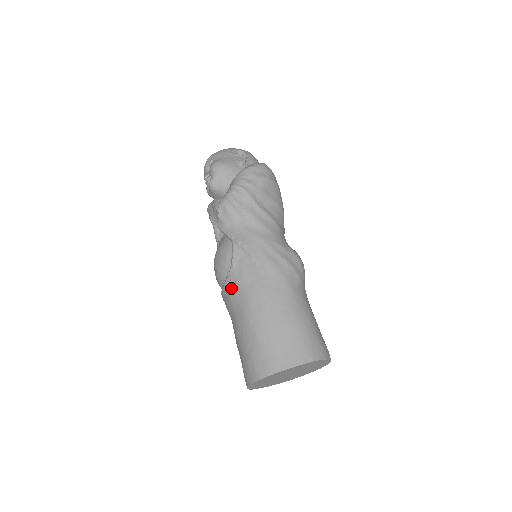
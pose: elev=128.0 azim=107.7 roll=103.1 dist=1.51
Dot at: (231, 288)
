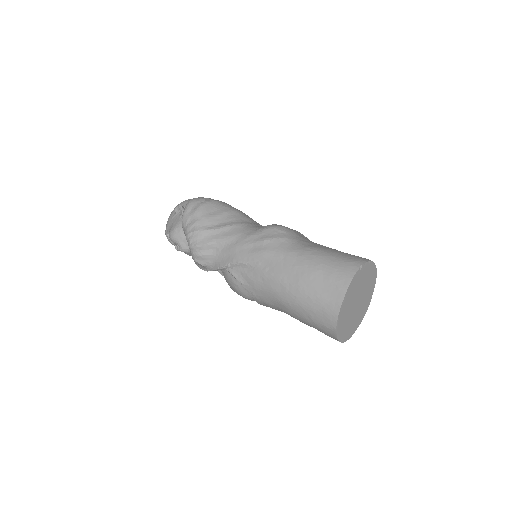
Dot at: (258, 297)
